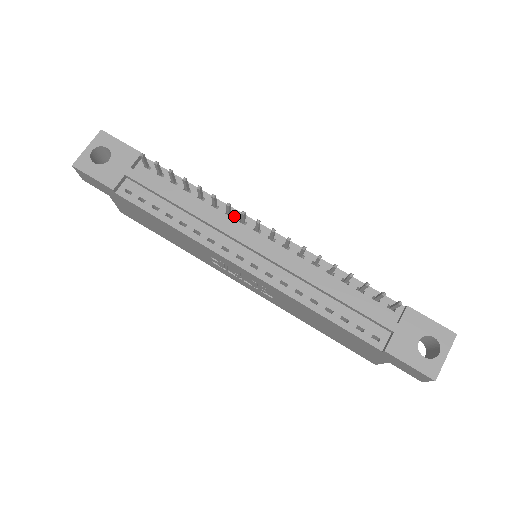
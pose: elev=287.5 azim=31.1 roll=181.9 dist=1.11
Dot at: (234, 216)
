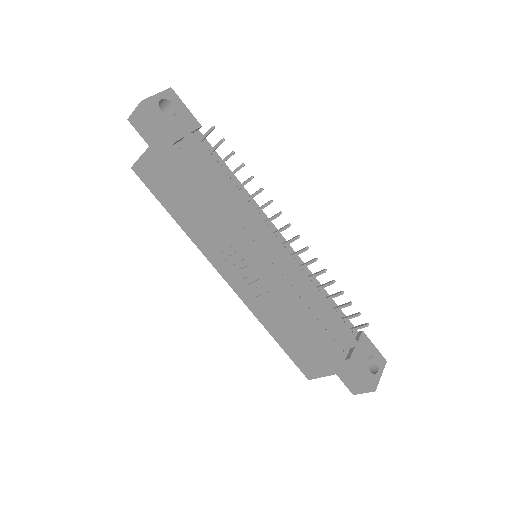
Dot at: (260, 214)
